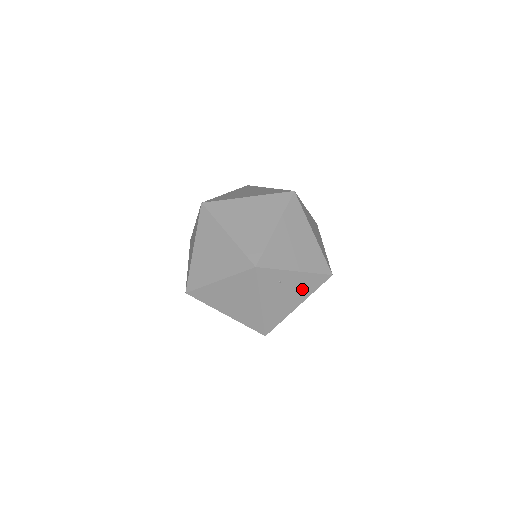
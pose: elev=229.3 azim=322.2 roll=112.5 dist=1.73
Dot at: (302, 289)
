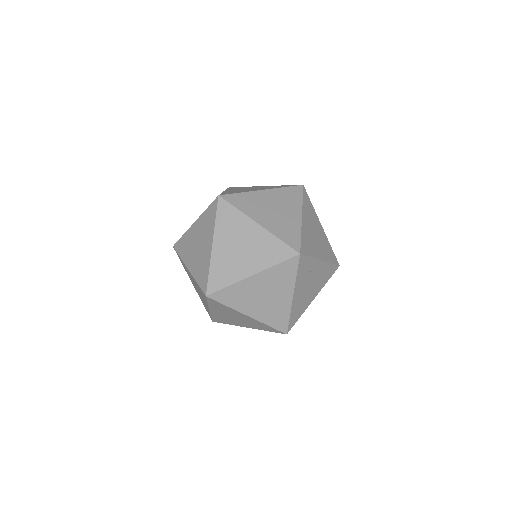
Dot at: (320, 280)
